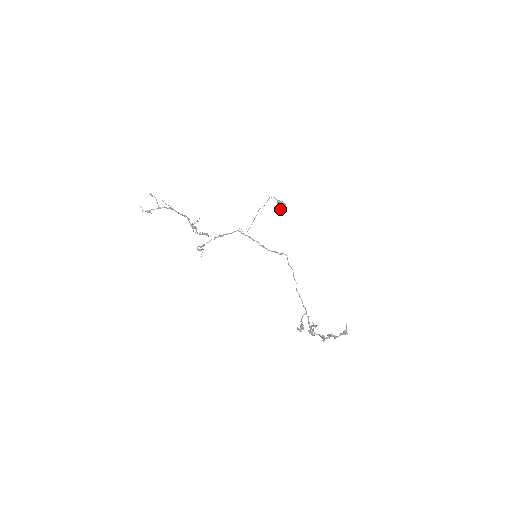
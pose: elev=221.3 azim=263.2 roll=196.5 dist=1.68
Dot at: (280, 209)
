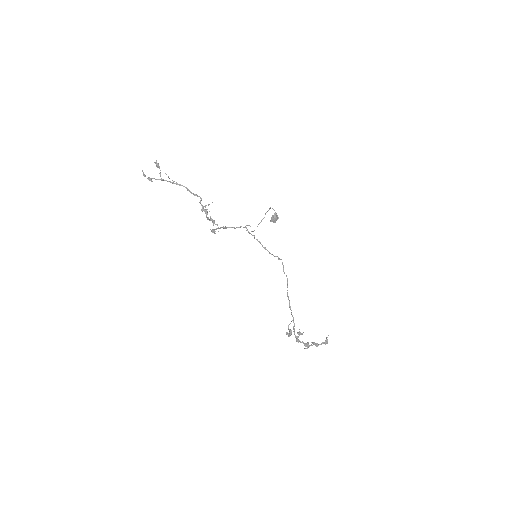
Dot at: occluded
